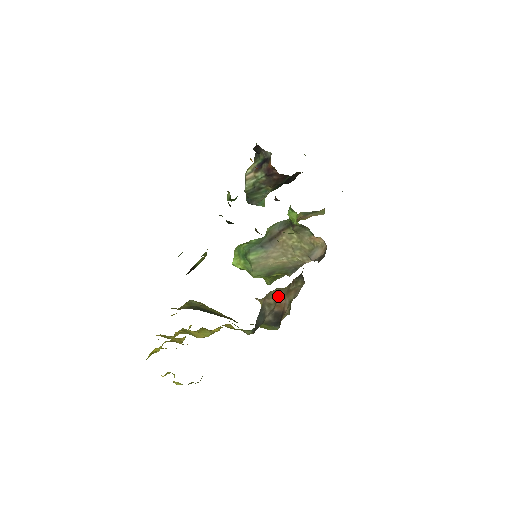
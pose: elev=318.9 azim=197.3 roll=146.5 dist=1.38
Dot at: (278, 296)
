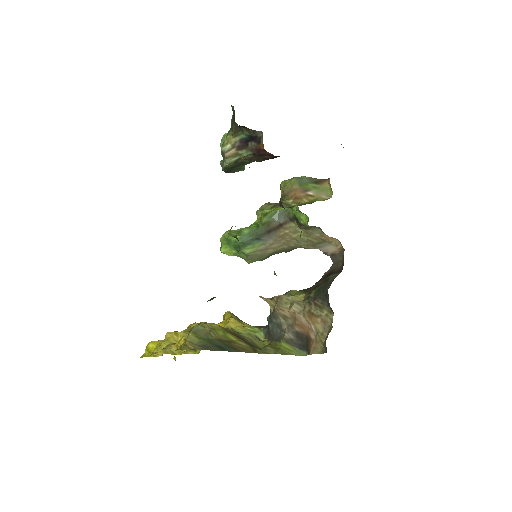
Dot at: (296, 313)
